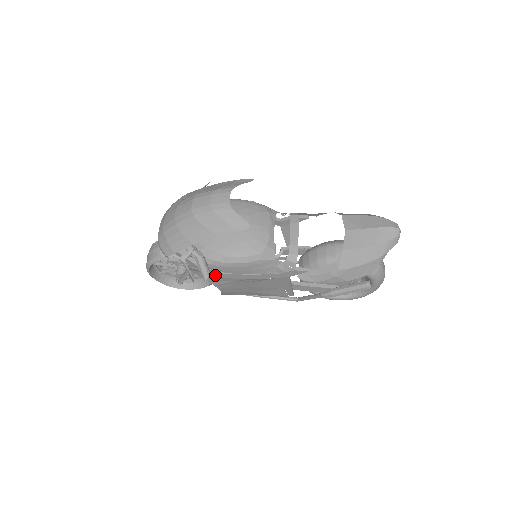
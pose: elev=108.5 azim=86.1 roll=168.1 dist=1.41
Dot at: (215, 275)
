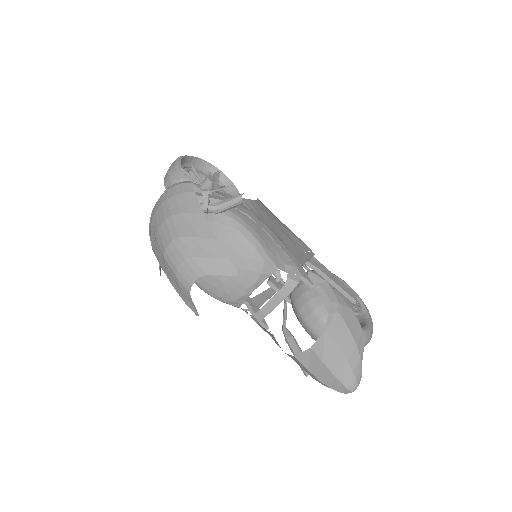
Dot at: occluded
